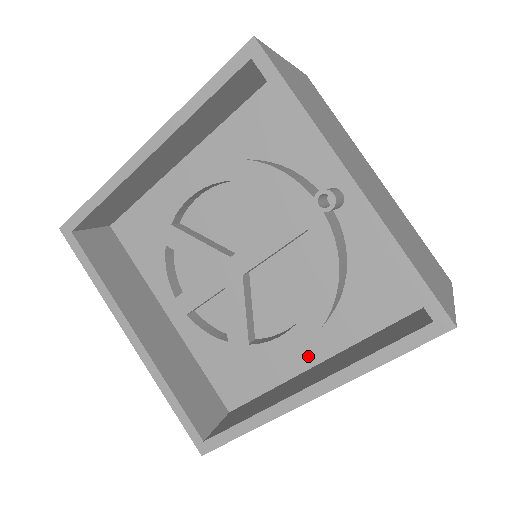
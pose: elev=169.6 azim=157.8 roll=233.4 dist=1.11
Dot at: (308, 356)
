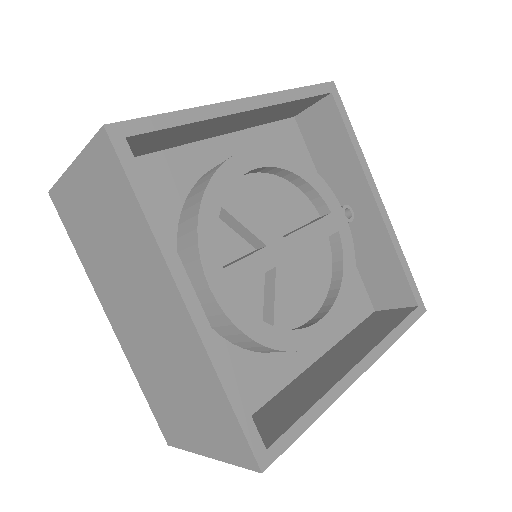
Dot at: (304, 357)
